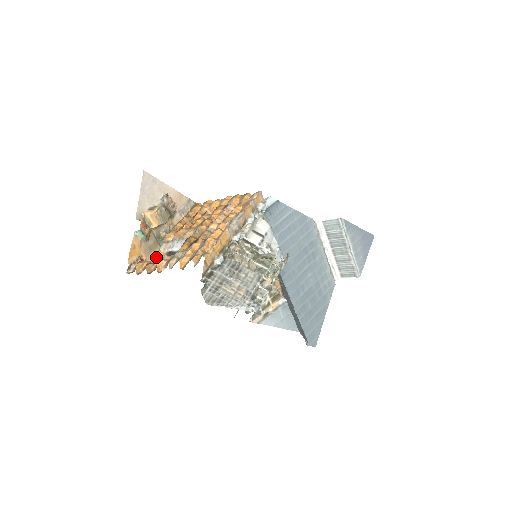
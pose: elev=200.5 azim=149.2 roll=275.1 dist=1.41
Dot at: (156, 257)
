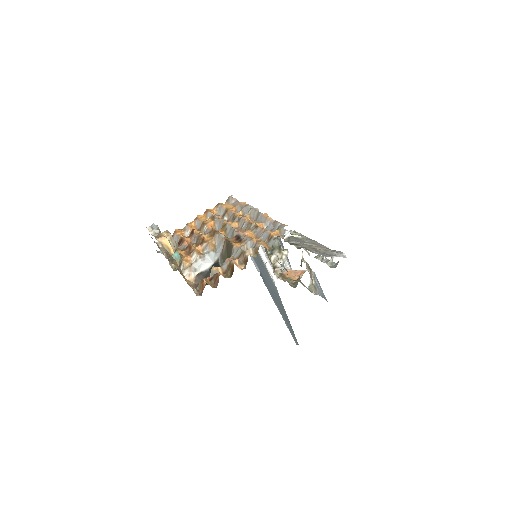
Dot at: (215, 267)
